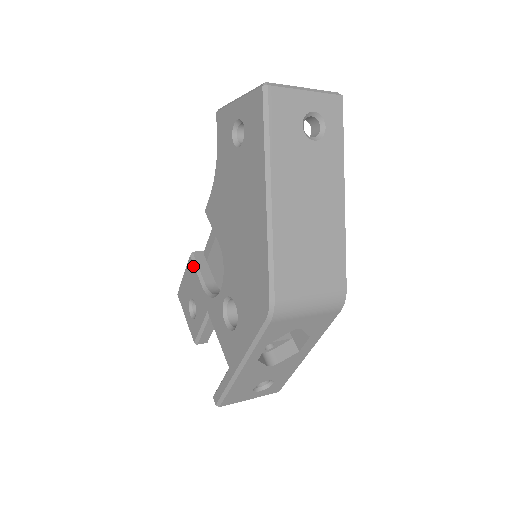
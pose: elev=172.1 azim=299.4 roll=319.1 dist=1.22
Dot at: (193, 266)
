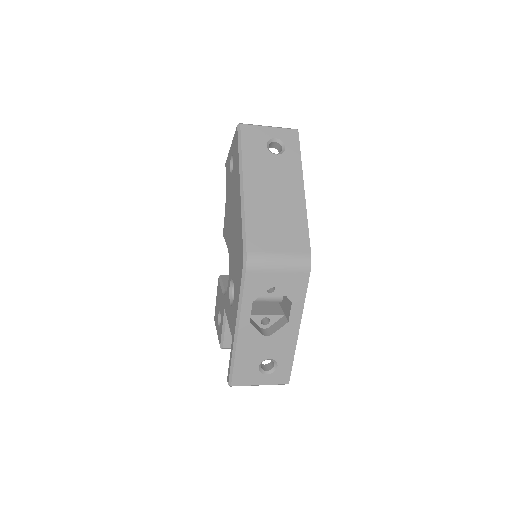
Dot at: (219, 283)
